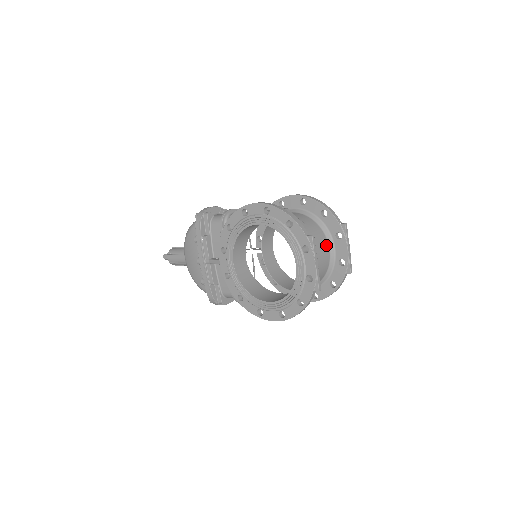
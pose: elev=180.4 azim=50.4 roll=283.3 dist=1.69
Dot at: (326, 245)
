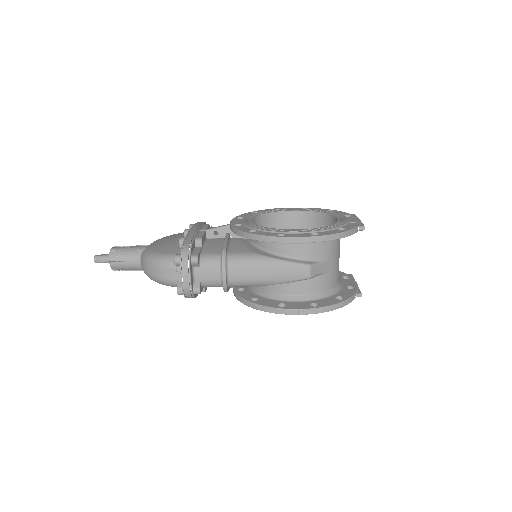
Dot at: occluded
